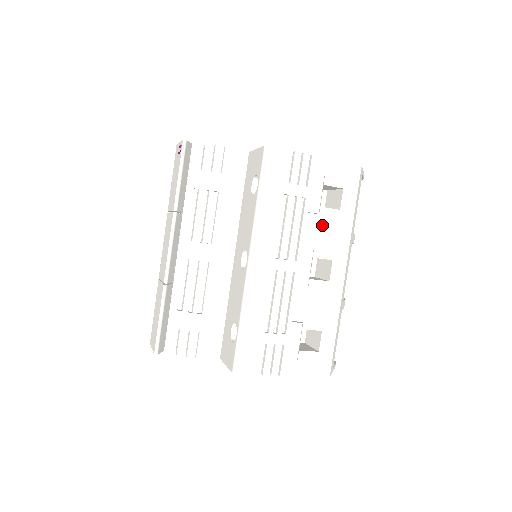
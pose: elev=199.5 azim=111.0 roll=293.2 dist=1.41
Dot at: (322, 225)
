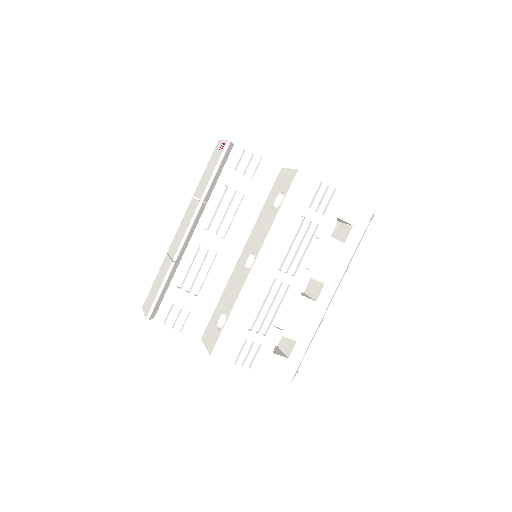
Dot at: (325, 252)
